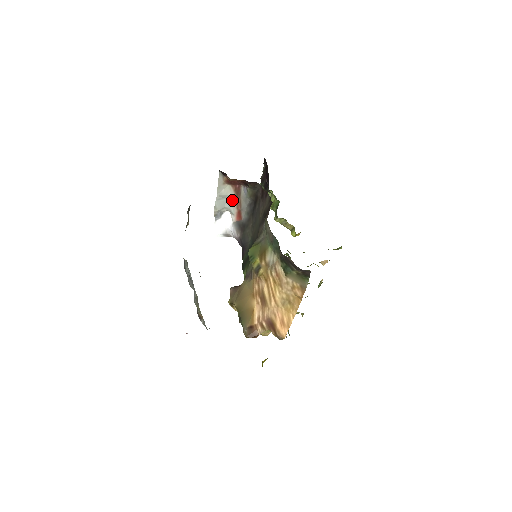
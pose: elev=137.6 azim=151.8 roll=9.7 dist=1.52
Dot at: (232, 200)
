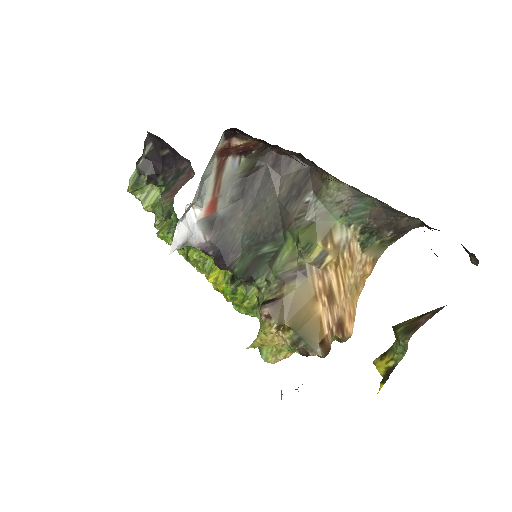
Dot at: (209, 183)
